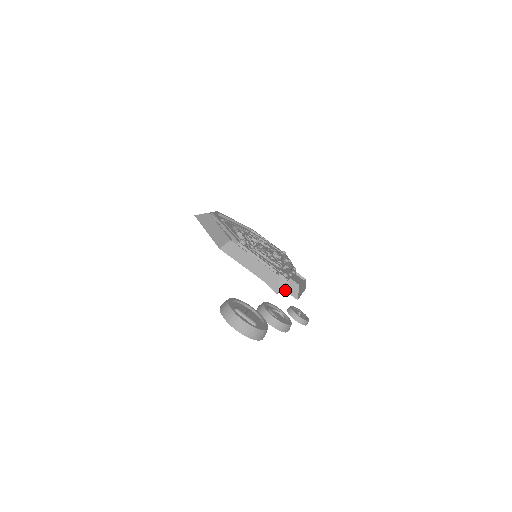
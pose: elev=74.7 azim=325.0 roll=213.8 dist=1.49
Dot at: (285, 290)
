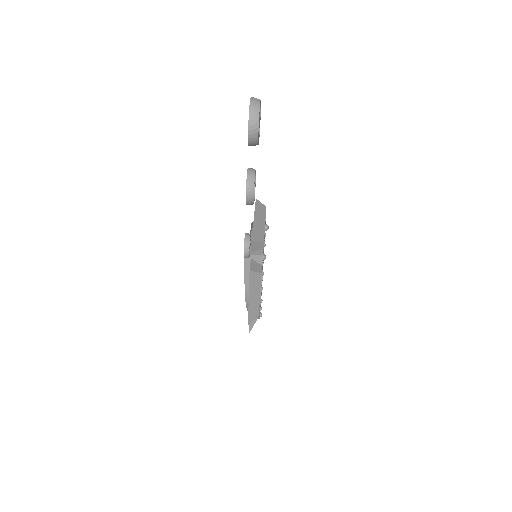
Dot at: (251, 261)
